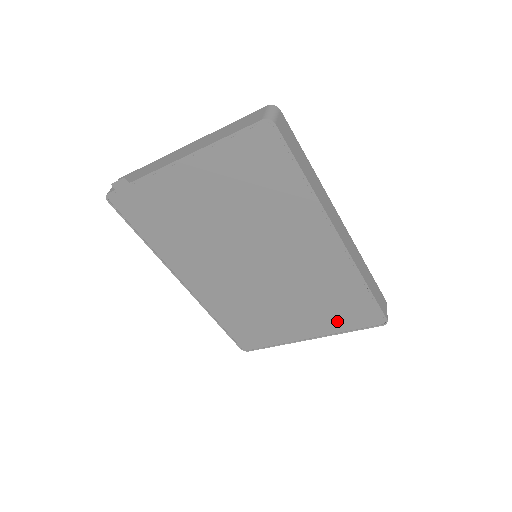
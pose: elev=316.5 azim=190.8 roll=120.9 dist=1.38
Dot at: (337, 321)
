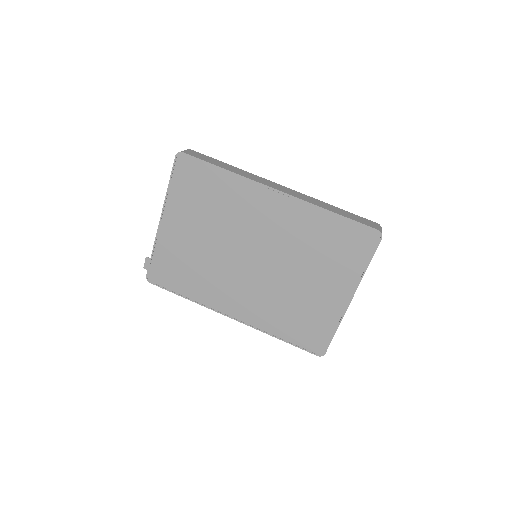
Dot at: (349, 264)
